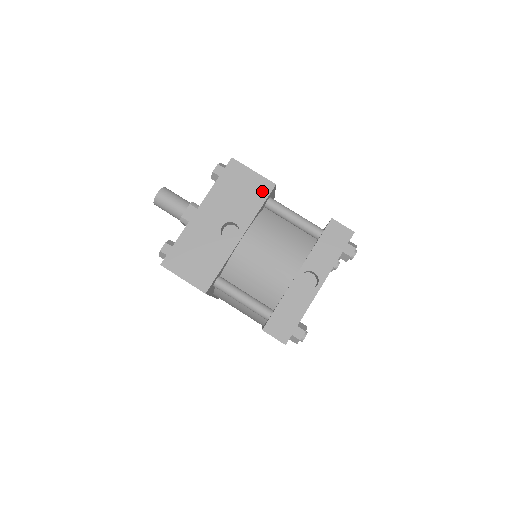
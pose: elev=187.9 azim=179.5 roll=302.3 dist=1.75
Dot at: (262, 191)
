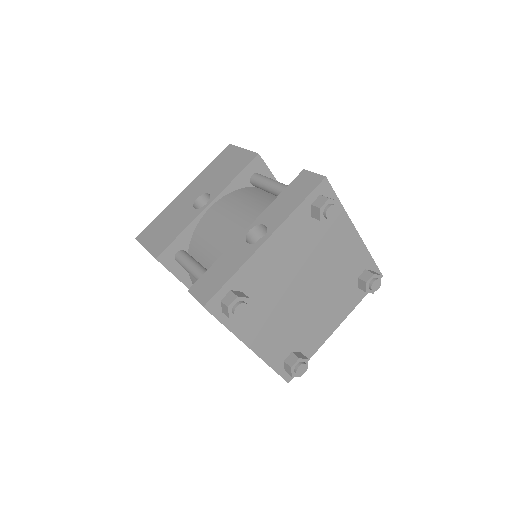
Dot at: (244, 162)
